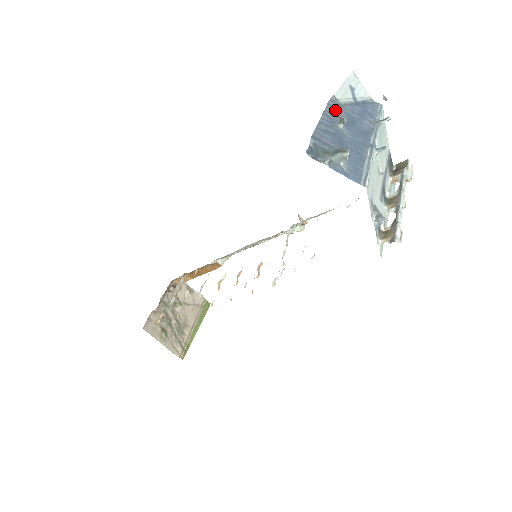
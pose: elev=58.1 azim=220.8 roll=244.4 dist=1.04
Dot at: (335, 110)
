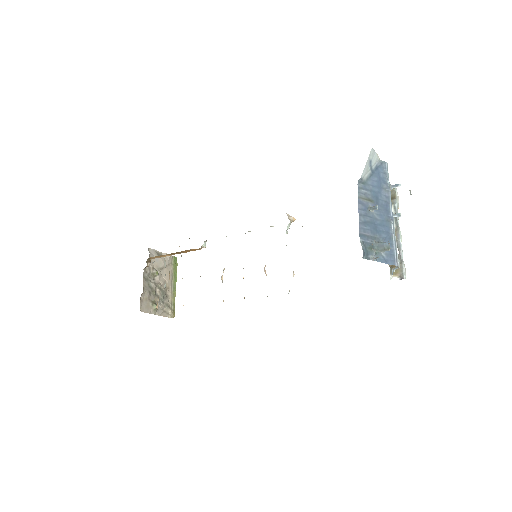
Dot at: (364, 192)
